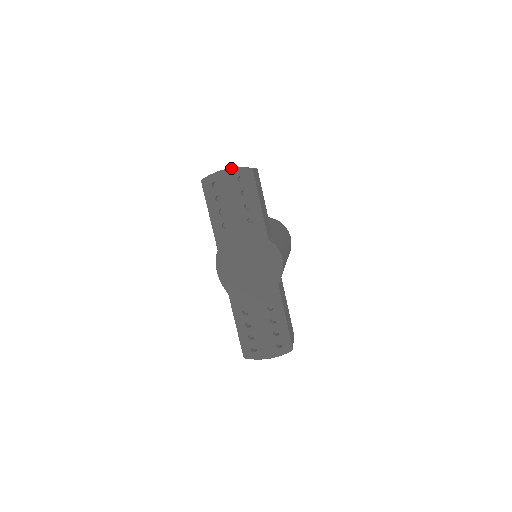
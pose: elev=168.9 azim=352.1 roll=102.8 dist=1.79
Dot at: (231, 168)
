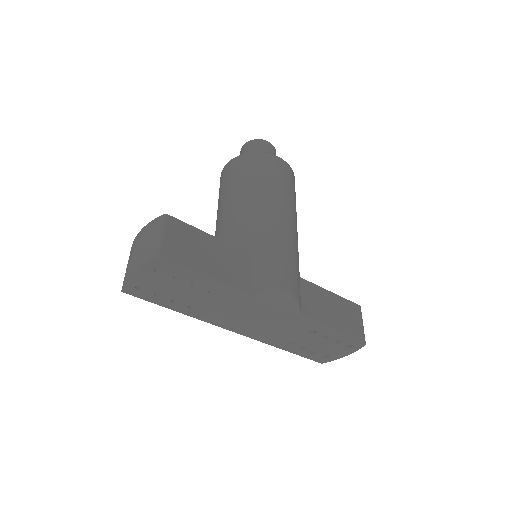
Dot at: (135, 269)
